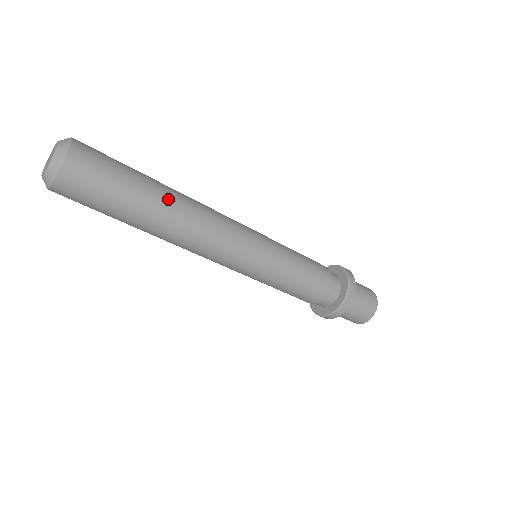
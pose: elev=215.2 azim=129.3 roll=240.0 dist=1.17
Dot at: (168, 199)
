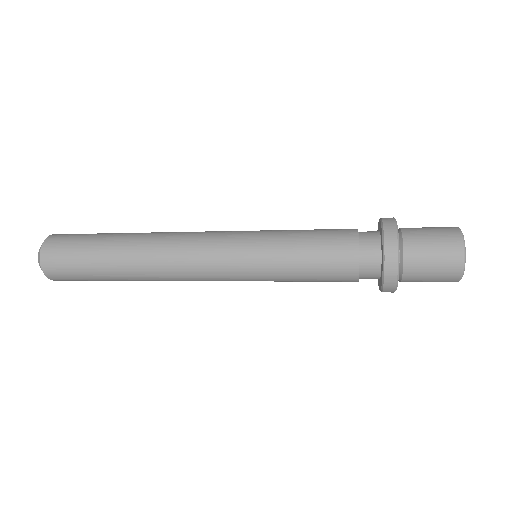
Dot at: (125, 254)
